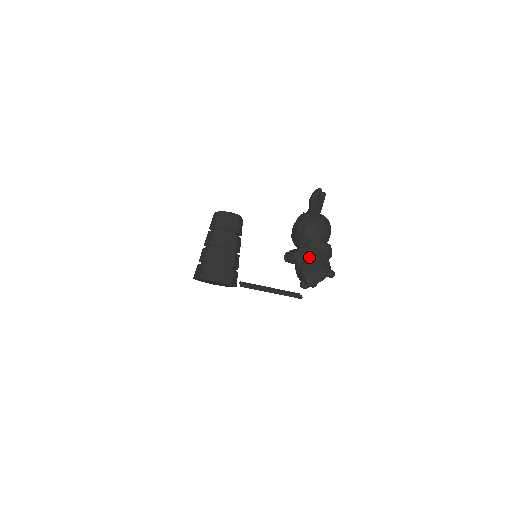
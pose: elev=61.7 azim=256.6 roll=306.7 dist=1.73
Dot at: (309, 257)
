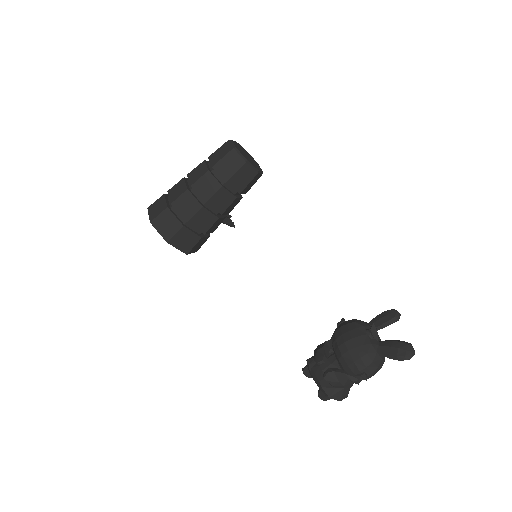
Dot at: (345, 388)
